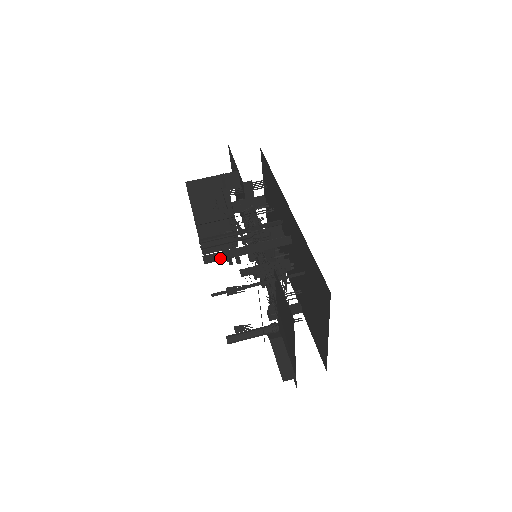
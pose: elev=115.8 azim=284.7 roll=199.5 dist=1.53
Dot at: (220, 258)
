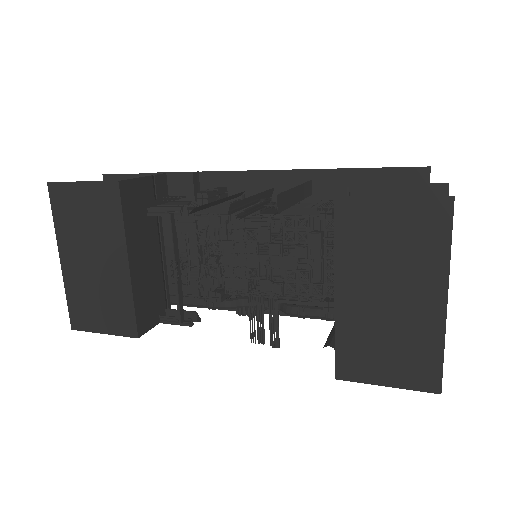
Dot at: (285, 205)
